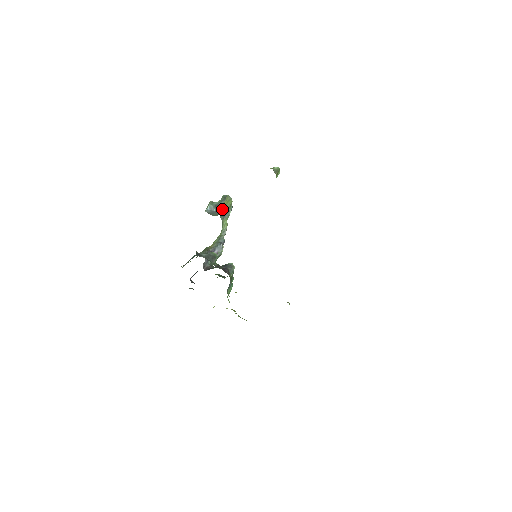
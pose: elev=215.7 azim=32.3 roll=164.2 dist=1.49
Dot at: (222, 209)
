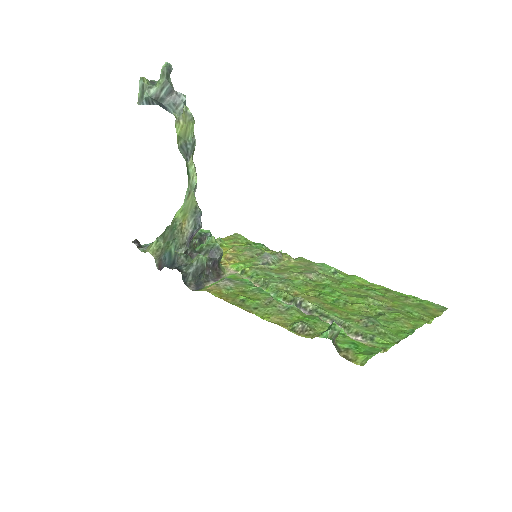
Dot at: (181, 140)
